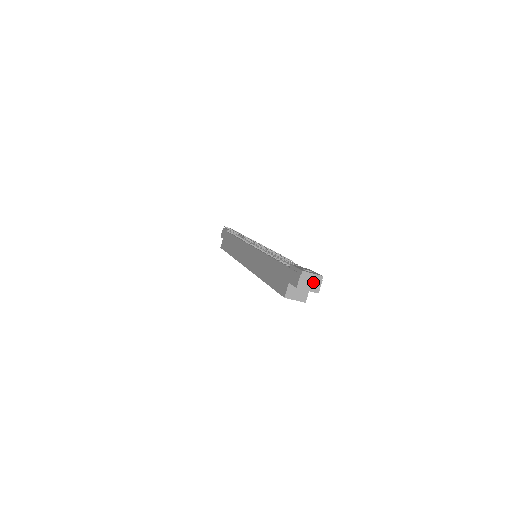
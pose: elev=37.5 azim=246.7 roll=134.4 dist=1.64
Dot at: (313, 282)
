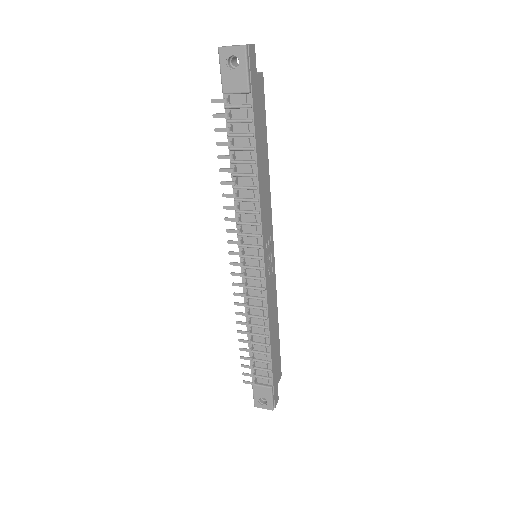
Dot at: occluded
